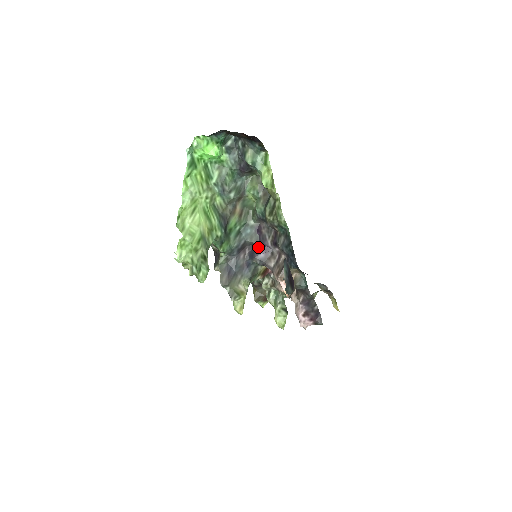
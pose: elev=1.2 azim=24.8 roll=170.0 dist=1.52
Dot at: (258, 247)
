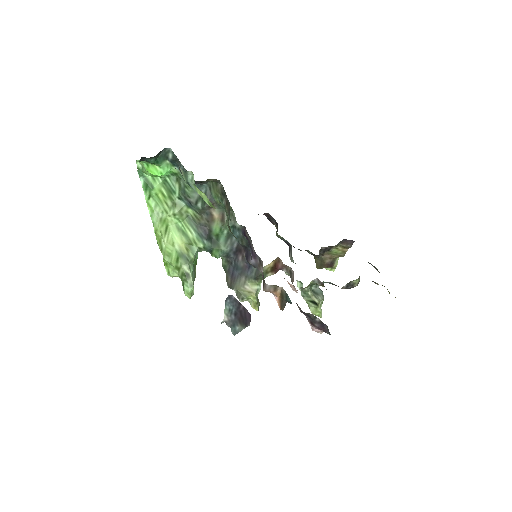
Dot at: (250, 251)
